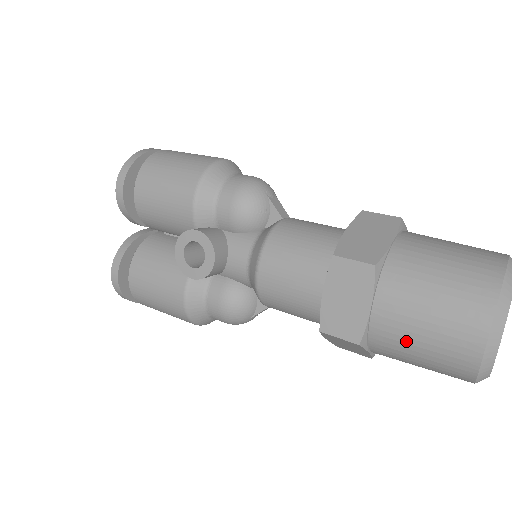
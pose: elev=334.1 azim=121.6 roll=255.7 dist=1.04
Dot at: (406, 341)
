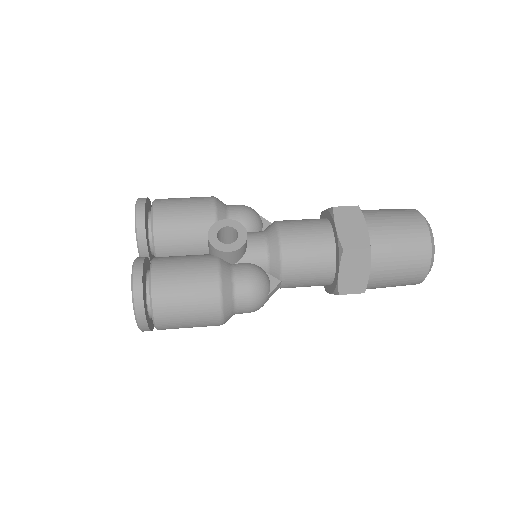
Dot at: (392, 241)
